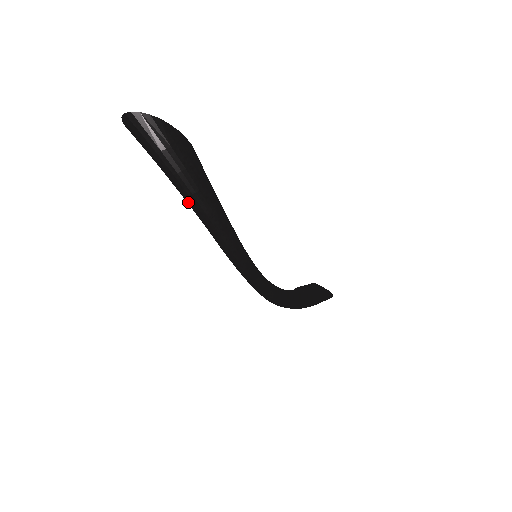
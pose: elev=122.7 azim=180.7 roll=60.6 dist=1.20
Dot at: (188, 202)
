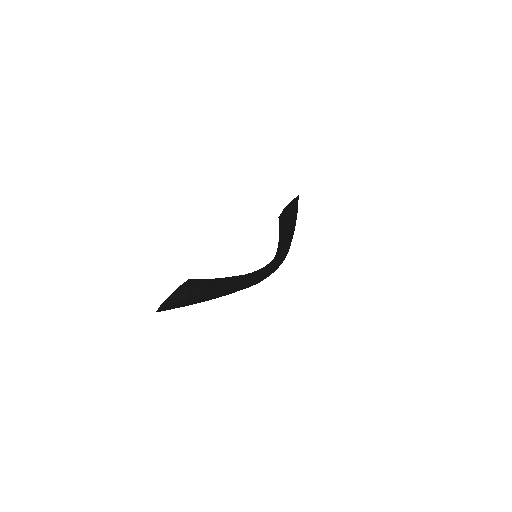
Dot at: occluded
